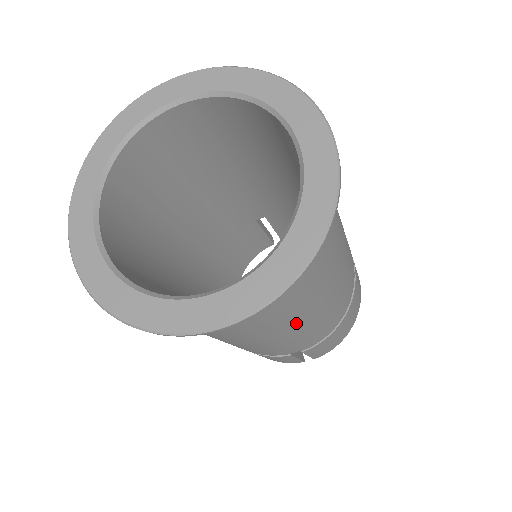
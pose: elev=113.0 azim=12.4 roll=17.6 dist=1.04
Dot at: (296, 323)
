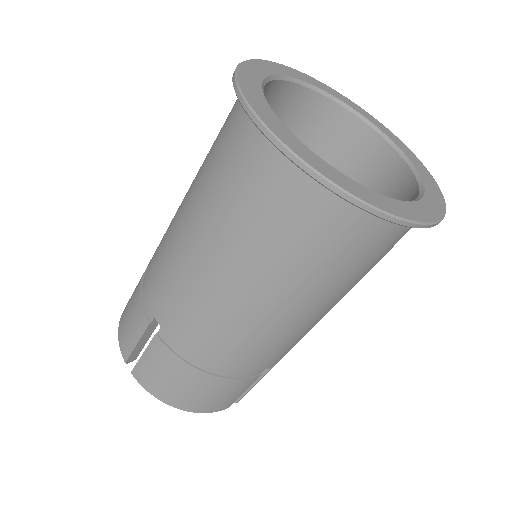
Dot at: (229, 269)
